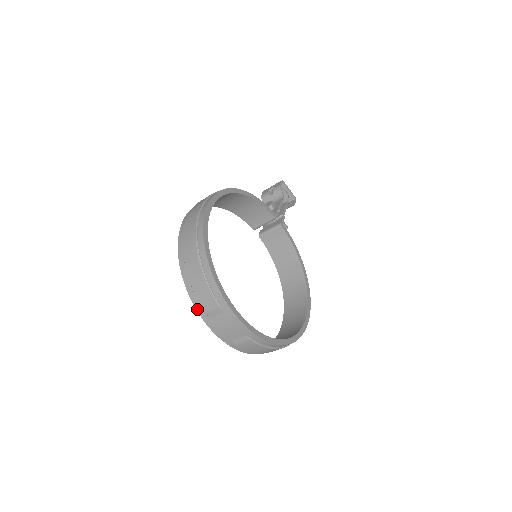
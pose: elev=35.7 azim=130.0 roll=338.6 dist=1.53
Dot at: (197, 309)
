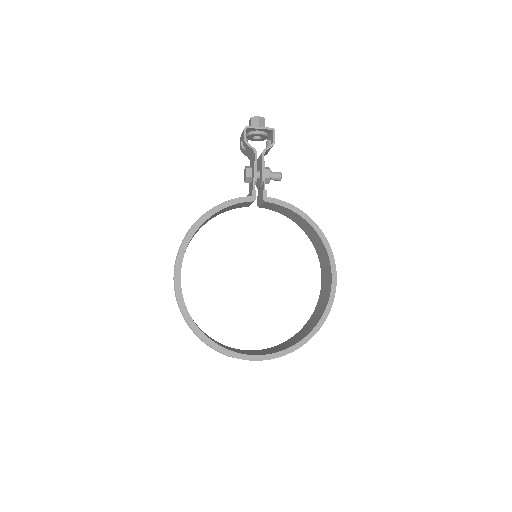
Dot at: occluded
